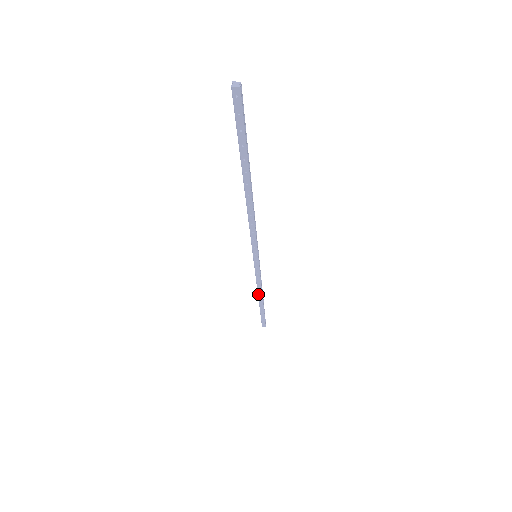
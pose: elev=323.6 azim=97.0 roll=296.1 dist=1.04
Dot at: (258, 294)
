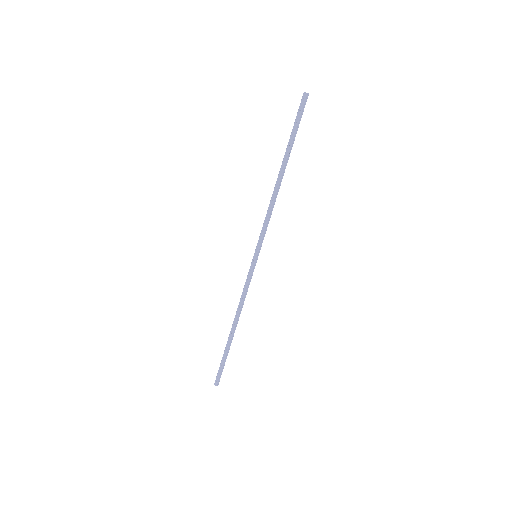
Dot at: (235, 316)
